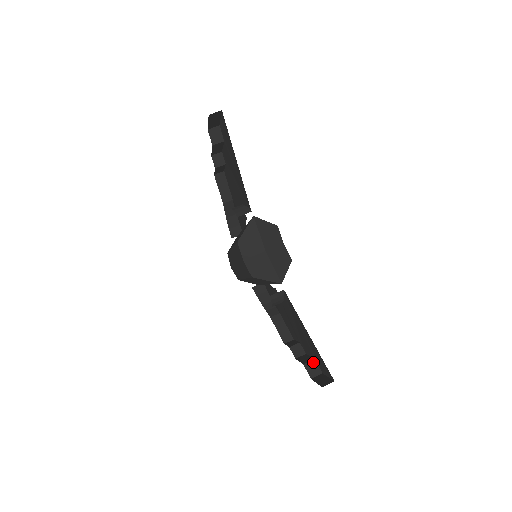
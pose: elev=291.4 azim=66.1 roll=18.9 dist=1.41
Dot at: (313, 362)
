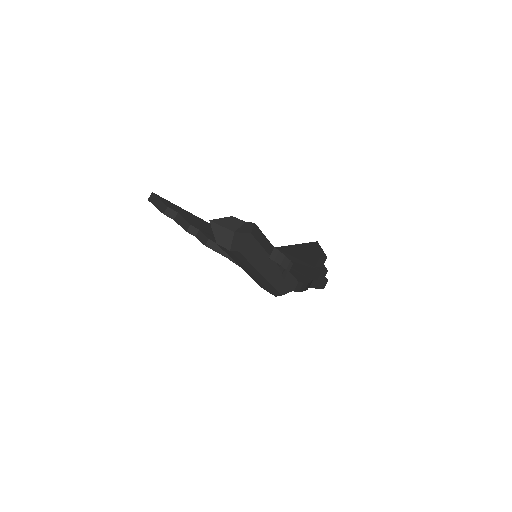
Dot at: (319, 260)
